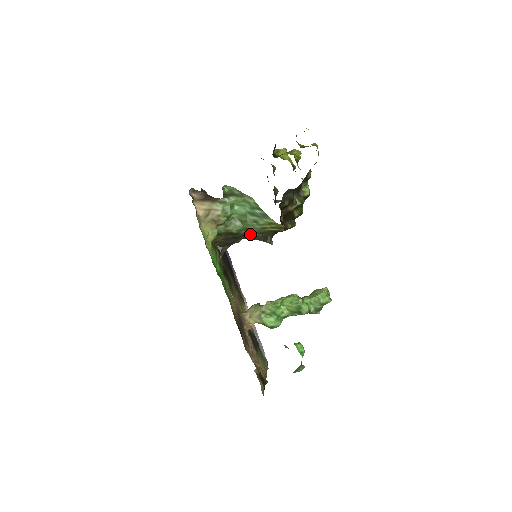
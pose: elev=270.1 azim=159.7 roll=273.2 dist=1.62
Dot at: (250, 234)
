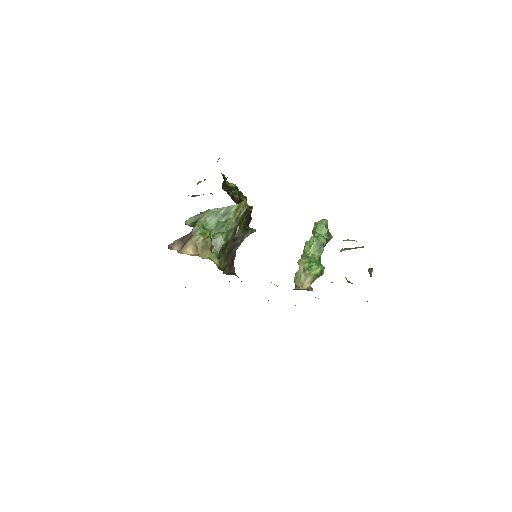
Dot at: (235, 233)
